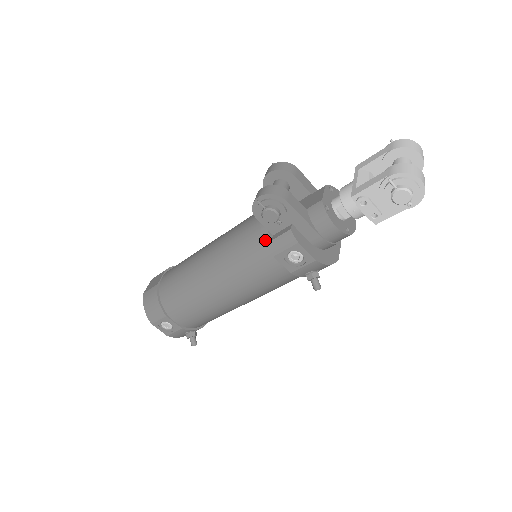
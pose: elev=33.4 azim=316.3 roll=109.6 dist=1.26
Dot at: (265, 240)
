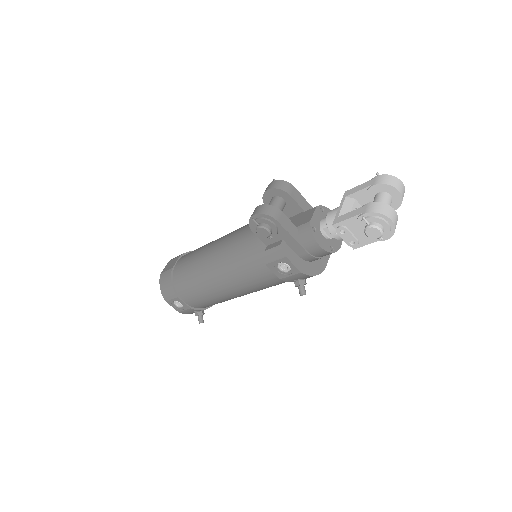
Dot at: (259, 250)
